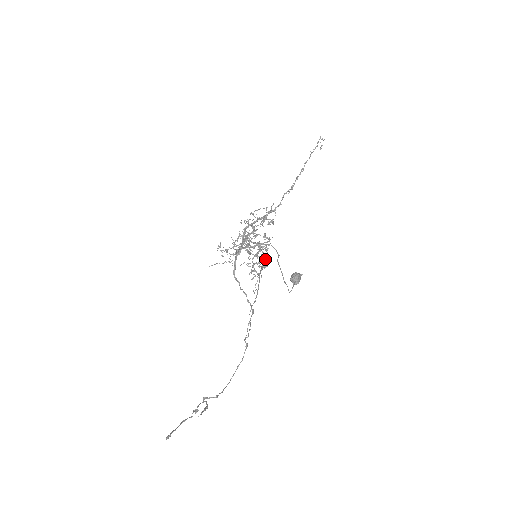
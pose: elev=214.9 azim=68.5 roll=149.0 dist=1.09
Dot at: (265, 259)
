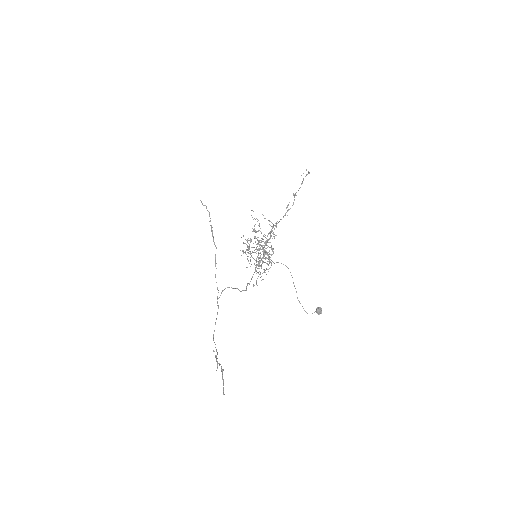
Dot at: (262, 261)
